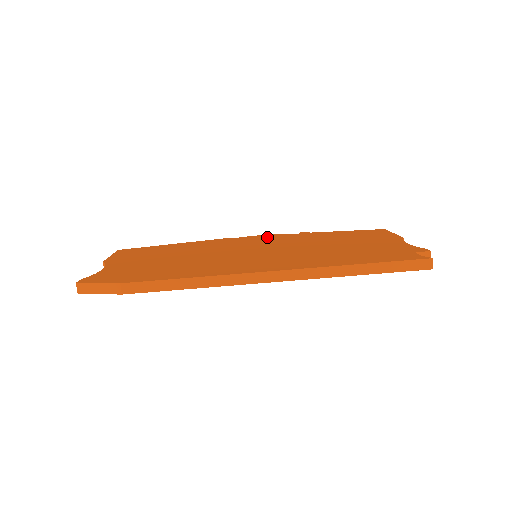
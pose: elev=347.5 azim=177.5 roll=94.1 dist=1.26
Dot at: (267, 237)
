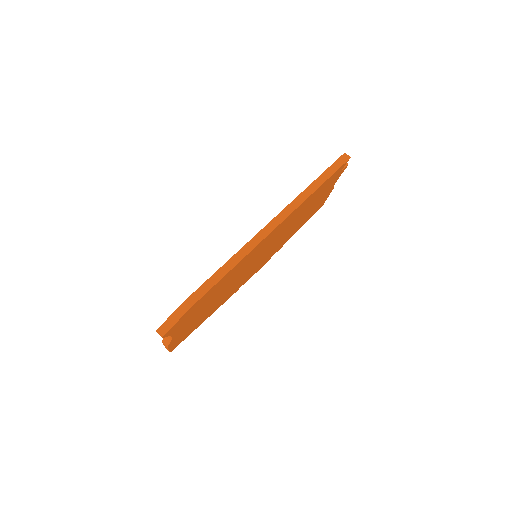
Dot at: occluded
